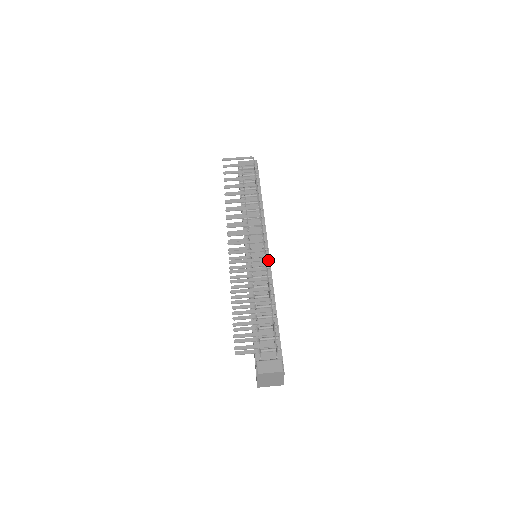
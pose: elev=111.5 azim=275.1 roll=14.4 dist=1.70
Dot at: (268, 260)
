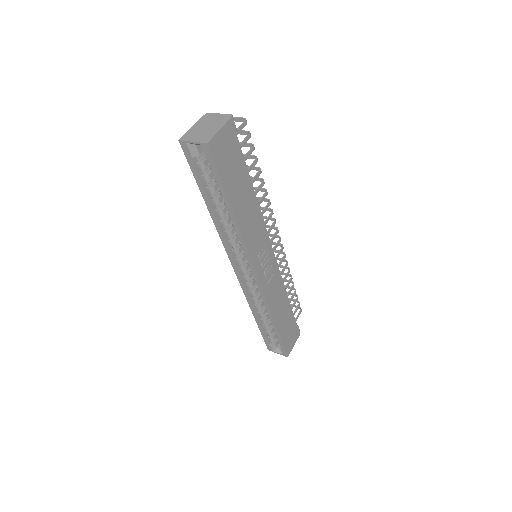
Dot at: (269, 241)
